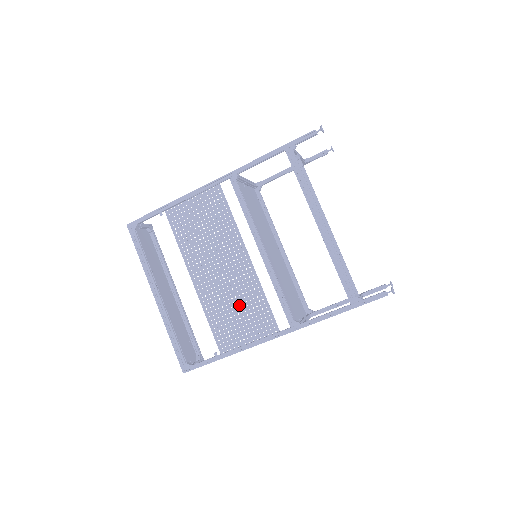
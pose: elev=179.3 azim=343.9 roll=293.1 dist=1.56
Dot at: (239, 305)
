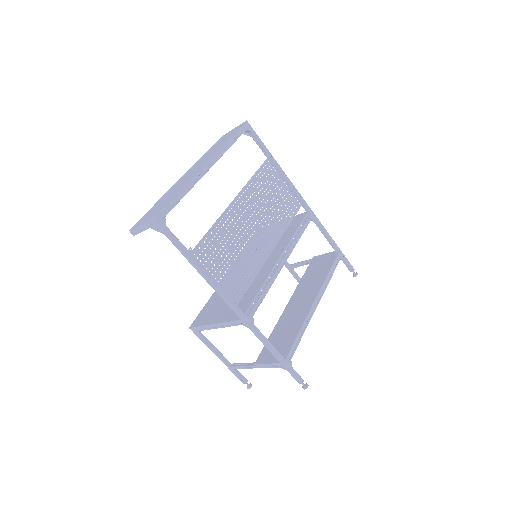
Dot at: (236, 257)
